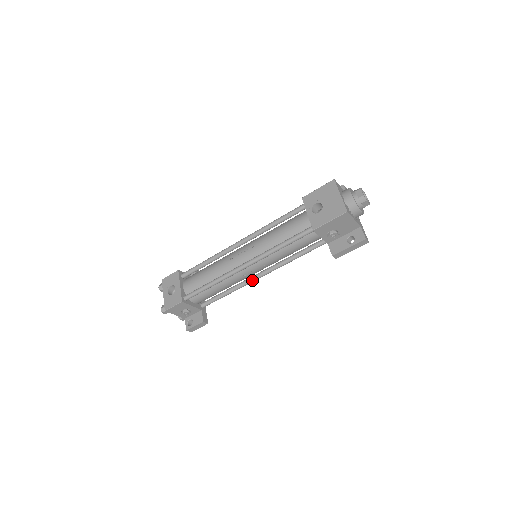
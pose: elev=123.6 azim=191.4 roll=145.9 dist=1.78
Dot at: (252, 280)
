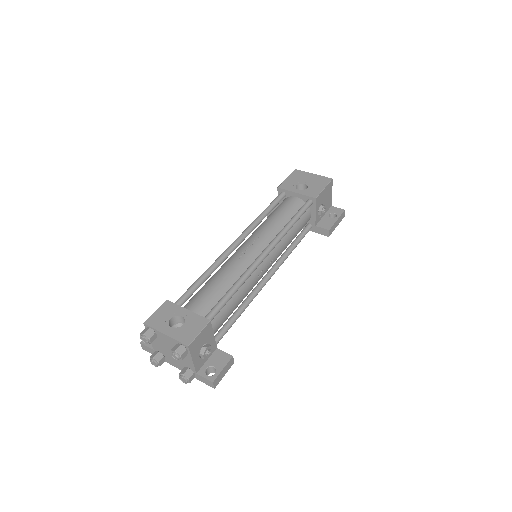
Dot at: (262, 286)
